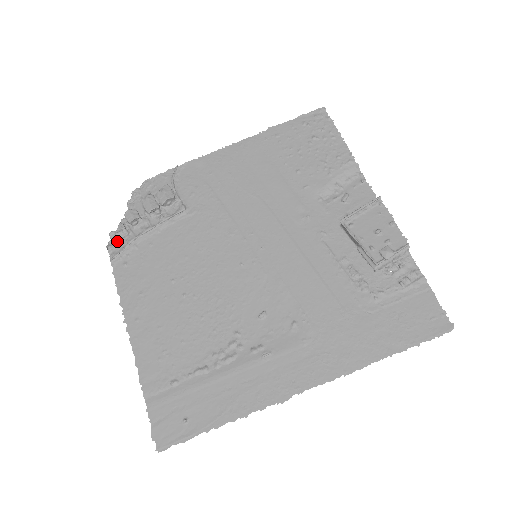
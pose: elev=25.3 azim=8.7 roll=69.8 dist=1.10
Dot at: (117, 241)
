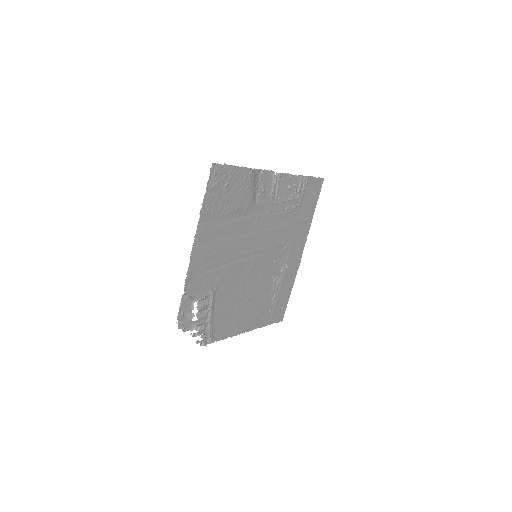
Dot at: (203, 339)
